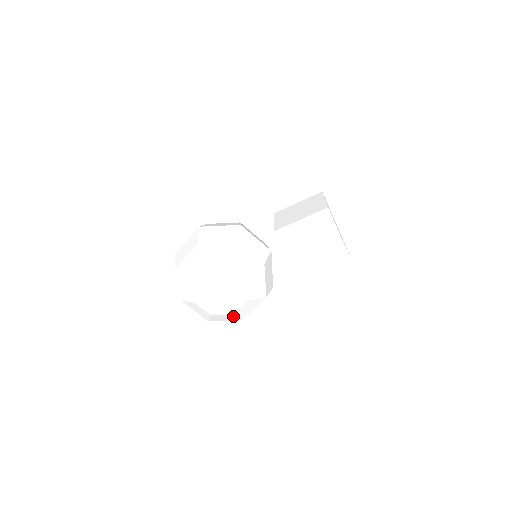
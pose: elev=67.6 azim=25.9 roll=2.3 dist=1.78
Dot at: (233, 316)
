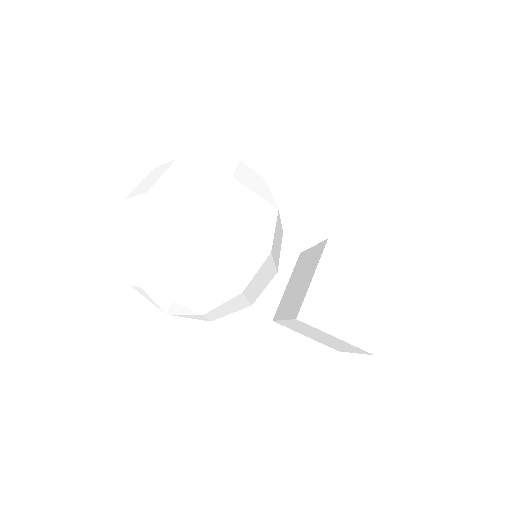
Dot at: occluded
